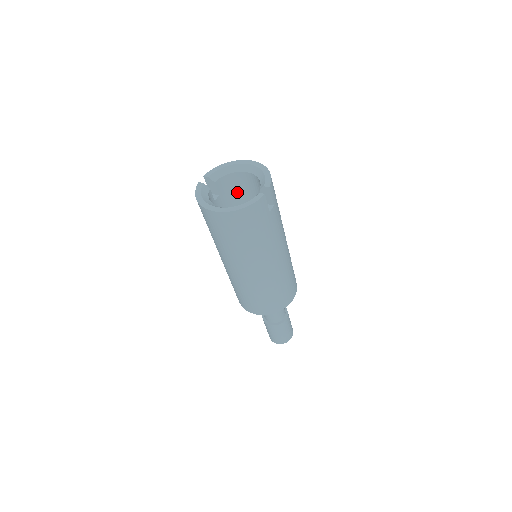
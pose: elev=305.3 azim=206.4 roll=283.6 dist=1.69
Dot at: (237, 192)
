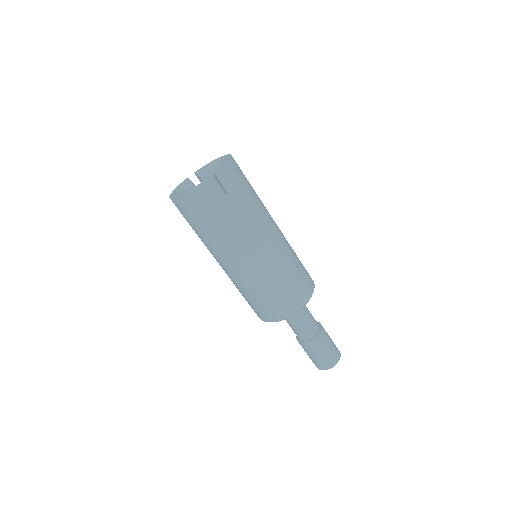
Dot at: occluded
